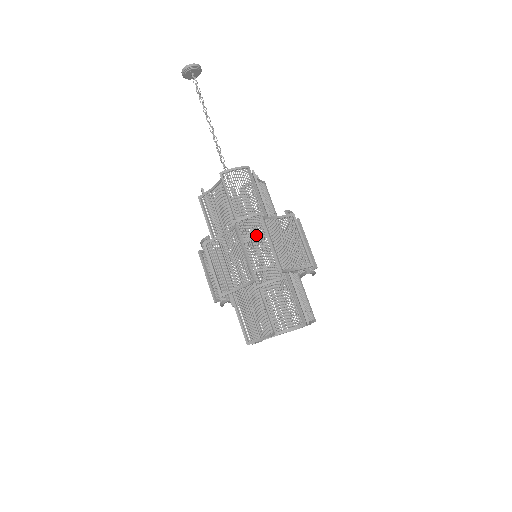
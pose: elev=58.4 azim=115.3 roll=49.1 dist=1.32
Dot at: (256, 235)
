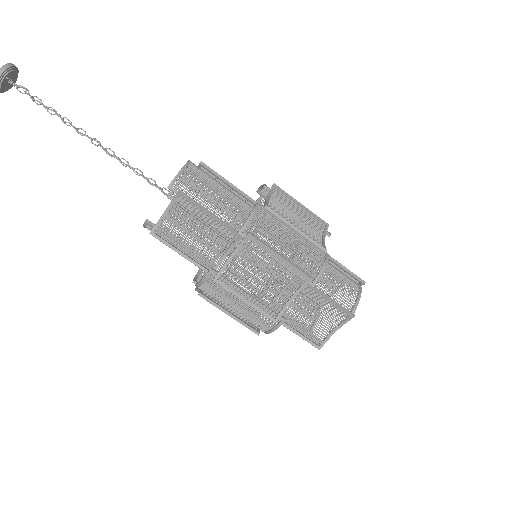
Dot at: (274, 230)
